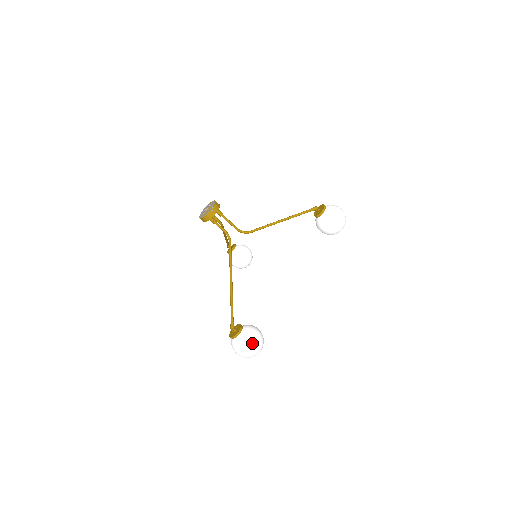
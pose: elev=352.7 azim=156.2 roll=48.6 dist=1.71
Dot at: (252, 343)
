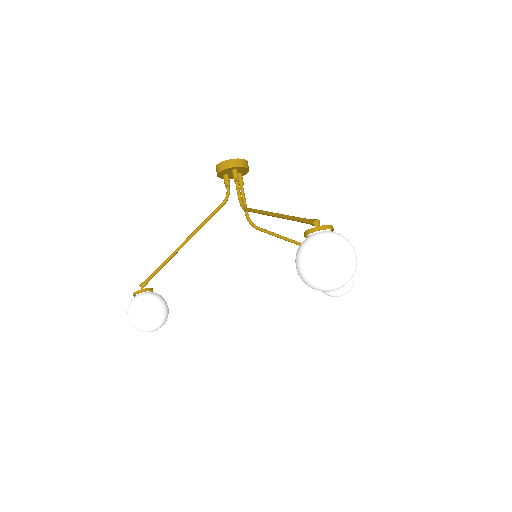
Dot at: (354, 249)
